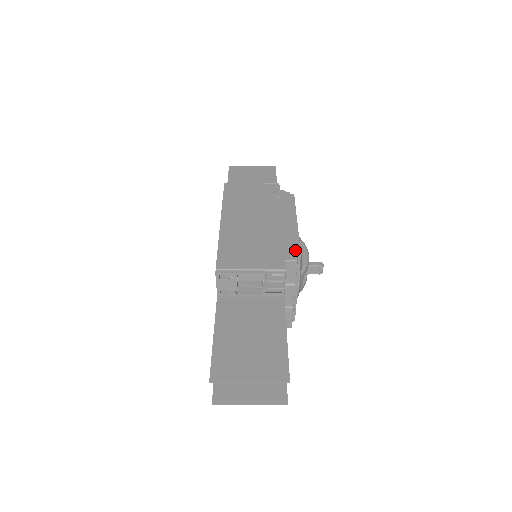
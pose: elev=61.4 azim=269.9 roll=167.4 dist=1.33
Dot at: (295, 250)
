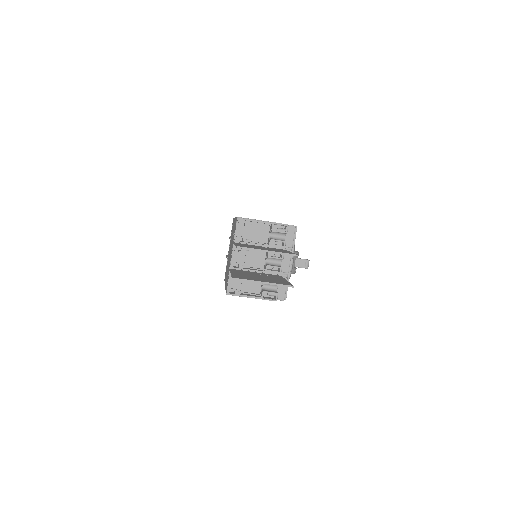
Dot at: occluded
